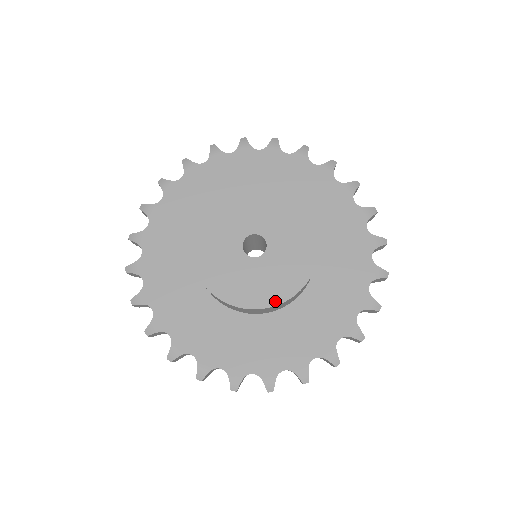
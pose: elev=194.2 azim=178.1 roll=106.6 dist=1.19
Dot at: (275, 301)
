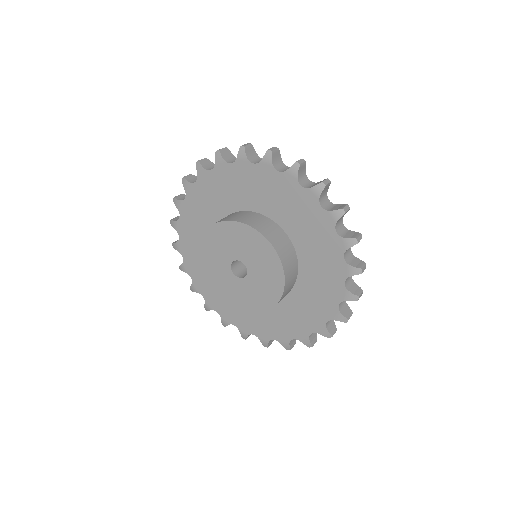
Dot at: (224, 301)
